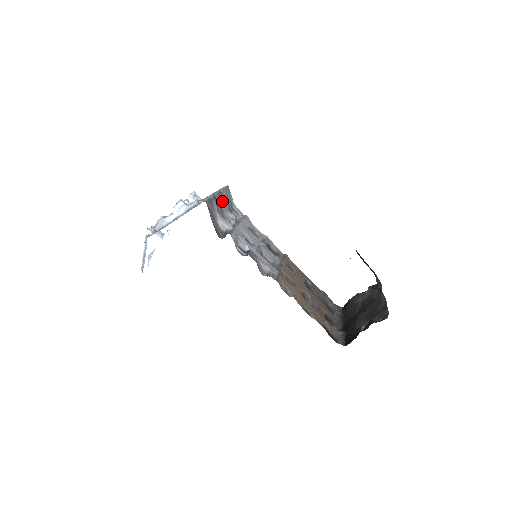
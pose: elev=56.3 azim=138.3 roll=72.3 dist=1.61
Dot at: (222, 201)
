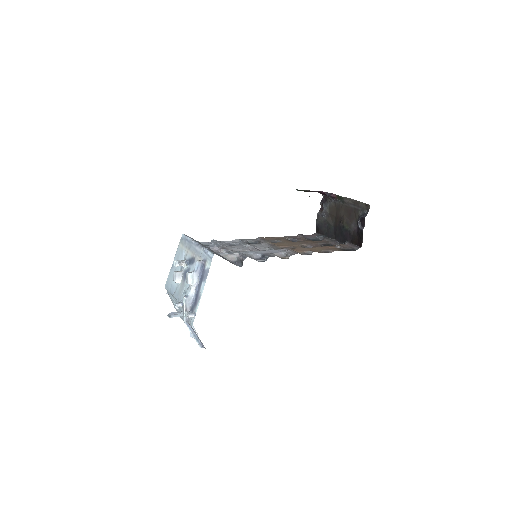
Dot at: occluded
